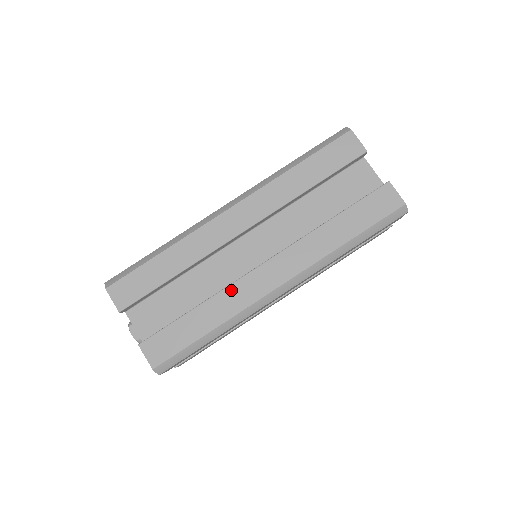
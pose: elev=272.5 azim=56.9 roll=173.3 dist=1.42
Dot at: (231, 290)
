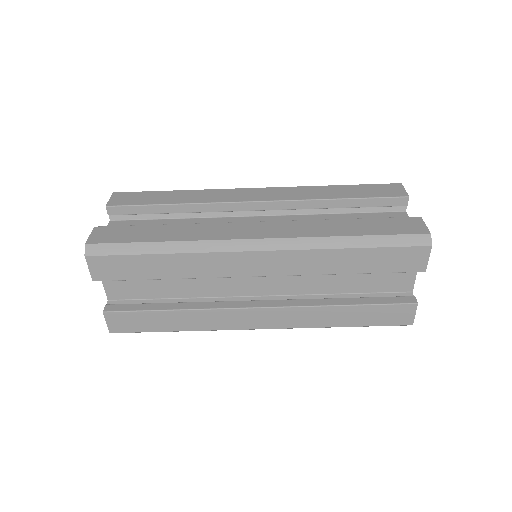
Dot at: (214, 313)
